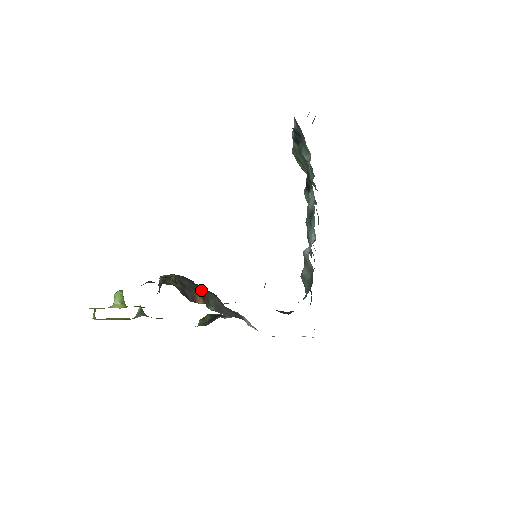
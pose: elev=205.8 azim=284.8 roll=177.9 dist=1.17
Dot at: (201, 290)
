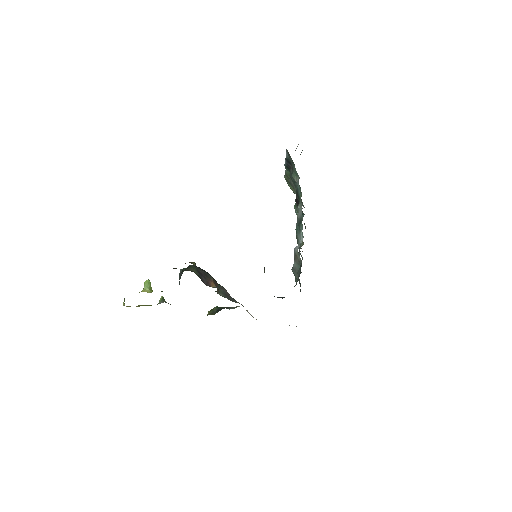
Dot at: (213, 279)
